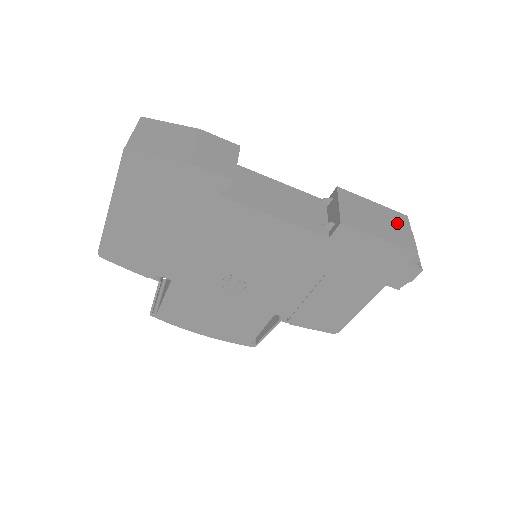
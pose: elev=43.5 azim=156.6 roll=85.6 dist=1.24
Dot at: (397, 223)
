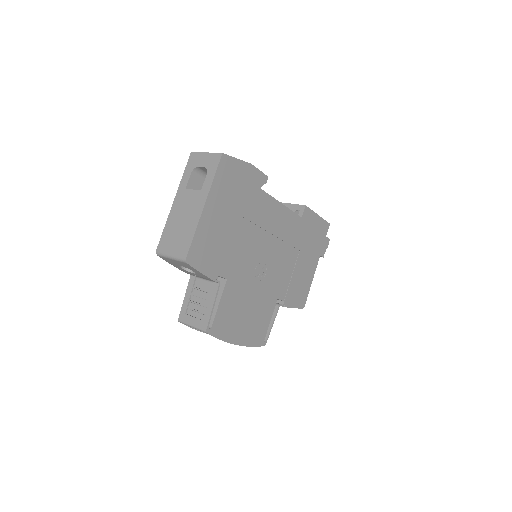
Dot at: occluded
